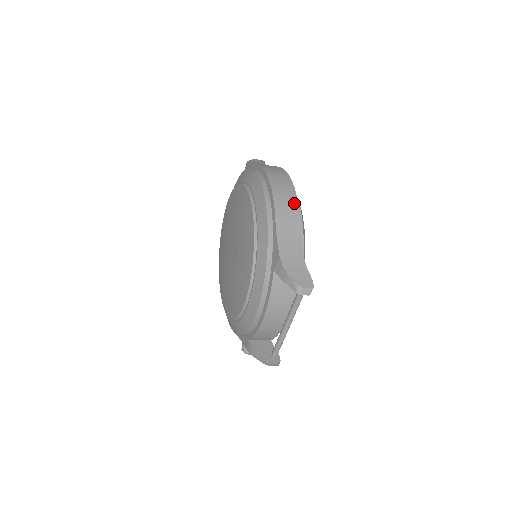
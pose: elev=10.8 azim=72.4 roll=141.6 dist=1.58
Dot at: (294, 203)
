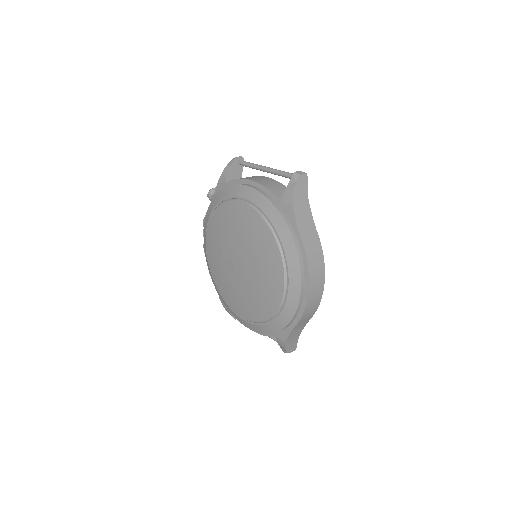
Dot at: (316, 308)
